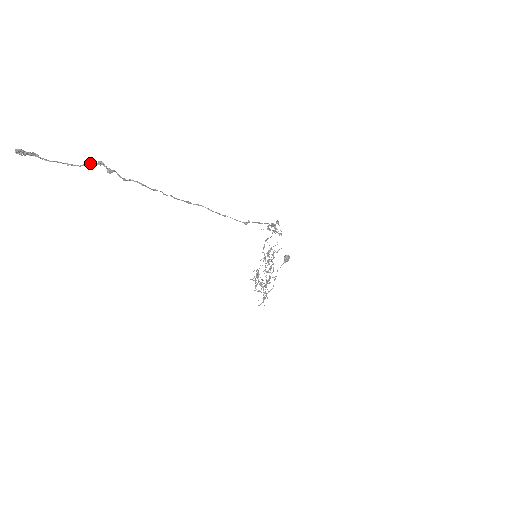
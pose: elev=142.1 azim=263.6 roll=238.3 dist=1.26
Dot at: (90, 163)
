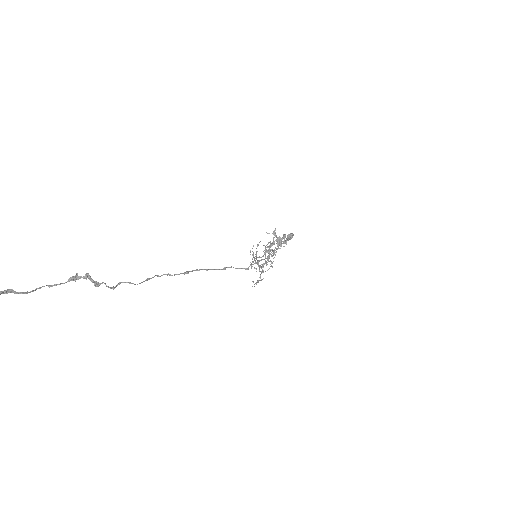
Dot at: (75, 279)
